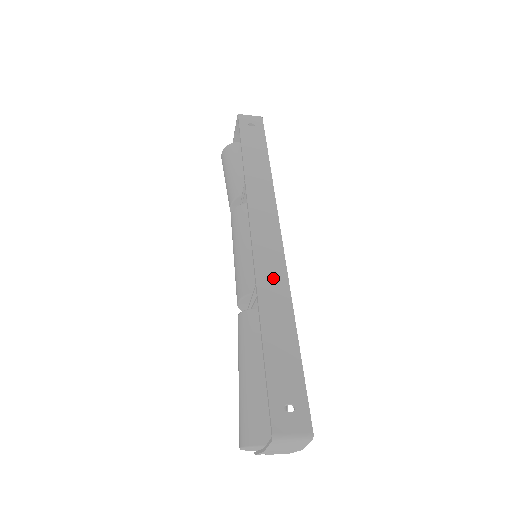
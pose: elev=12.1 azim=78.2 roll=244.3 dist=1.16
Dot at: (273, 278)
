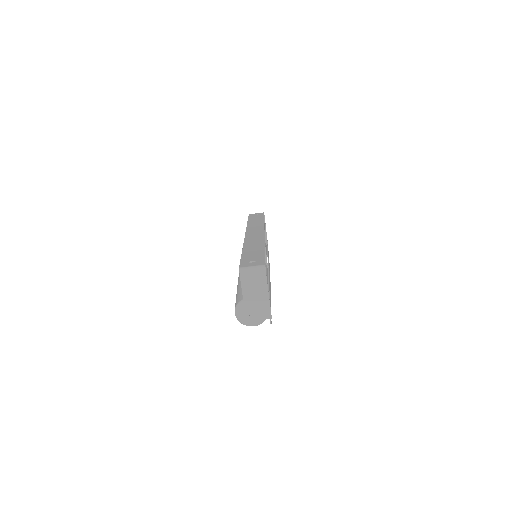
Dot at: (255, 240)
